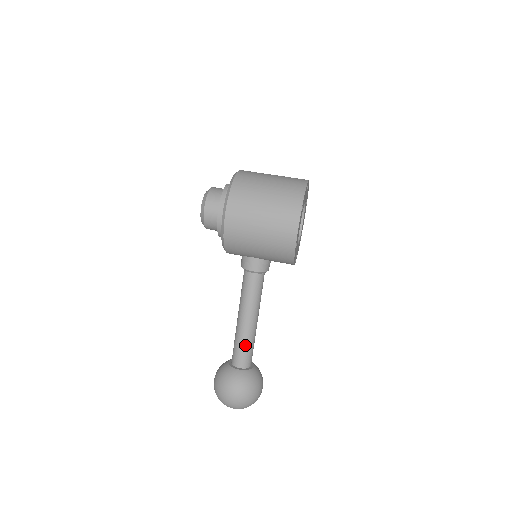
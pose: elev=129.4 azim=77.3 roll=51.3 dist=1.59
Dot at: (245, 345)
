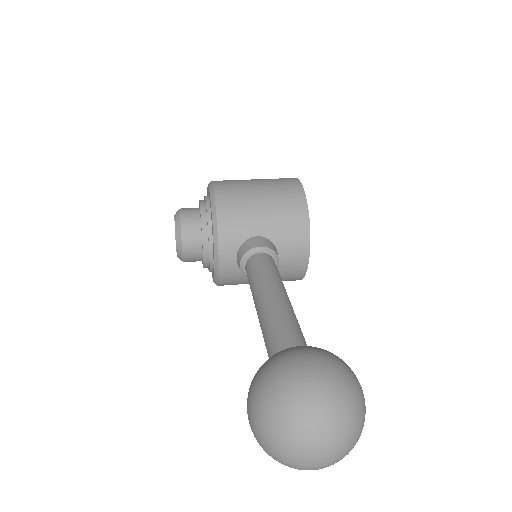
Dot at: (288, 321)
